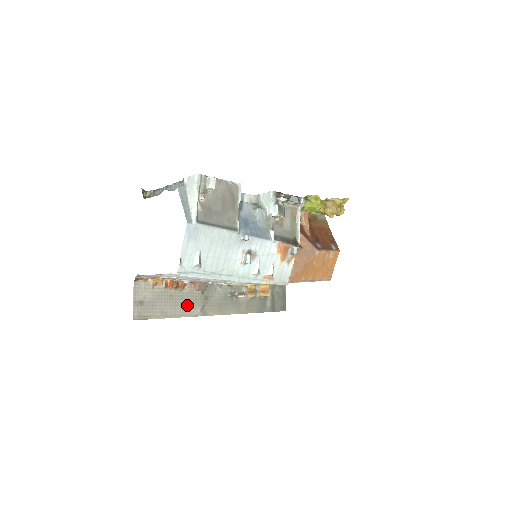
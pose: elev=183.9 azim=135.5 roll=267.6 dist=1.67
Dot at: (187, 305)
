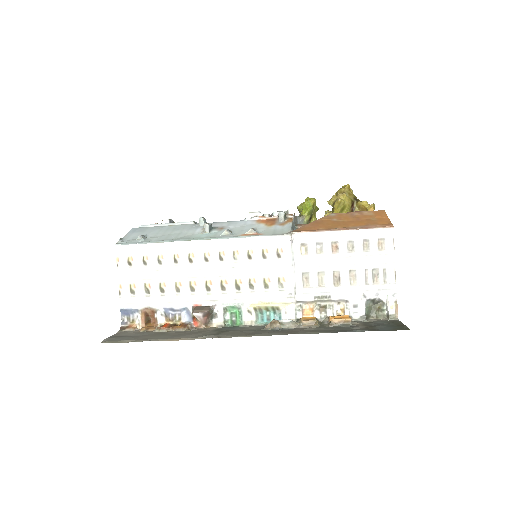
Dot at: (187, 335)
